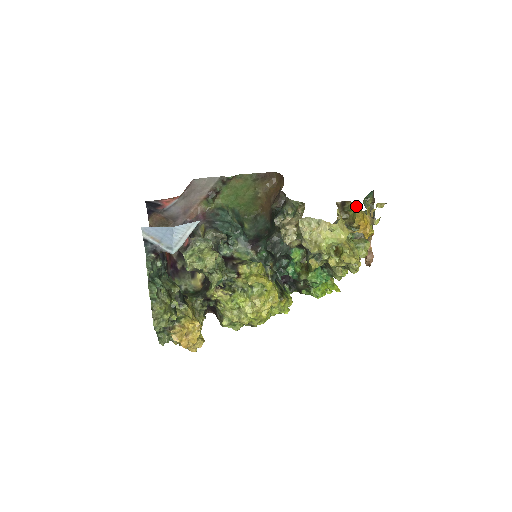
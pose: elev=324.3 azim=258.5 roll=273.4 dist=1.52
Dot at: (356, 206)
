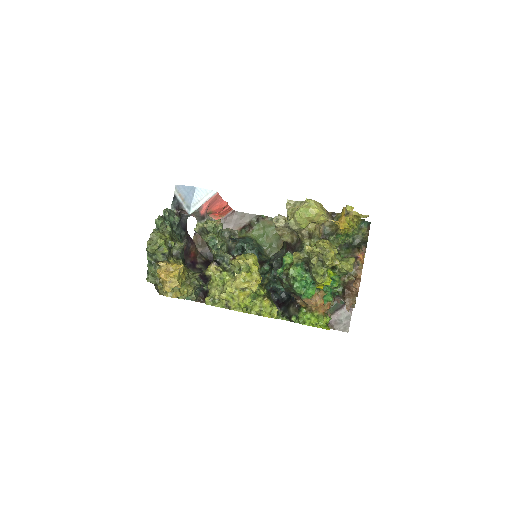
Dot at: occluded
